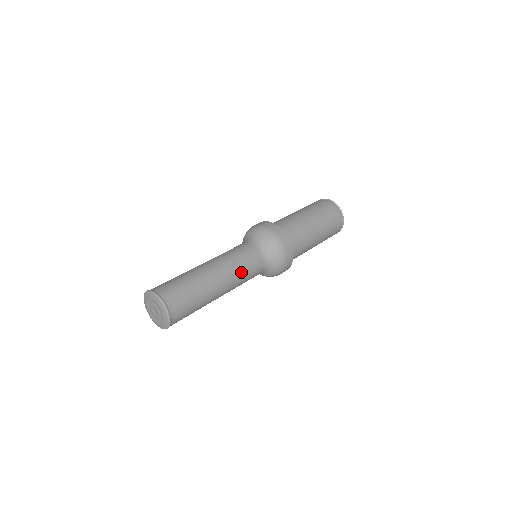
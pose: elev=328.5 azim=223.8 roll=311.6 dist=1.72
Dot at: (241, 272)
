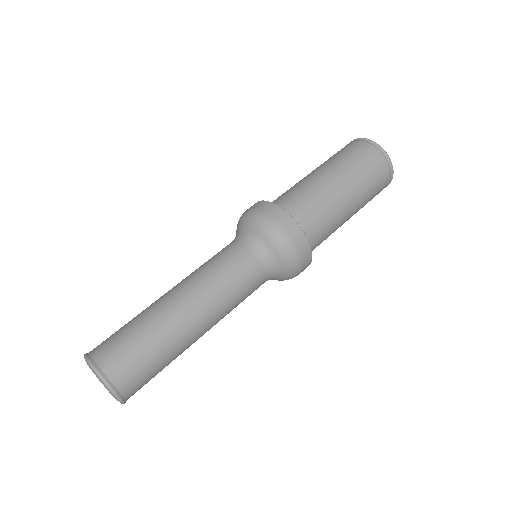
Dot at: (231, 300)
